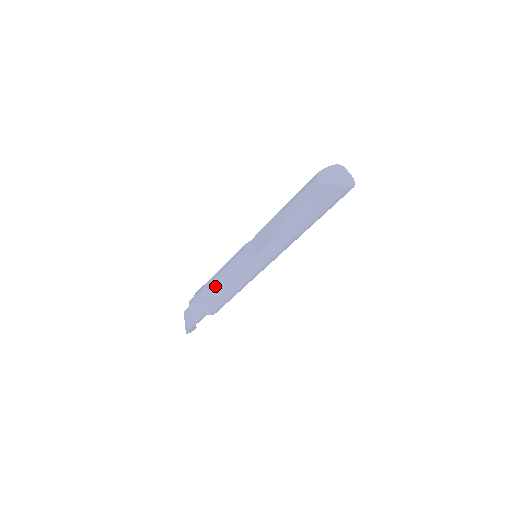
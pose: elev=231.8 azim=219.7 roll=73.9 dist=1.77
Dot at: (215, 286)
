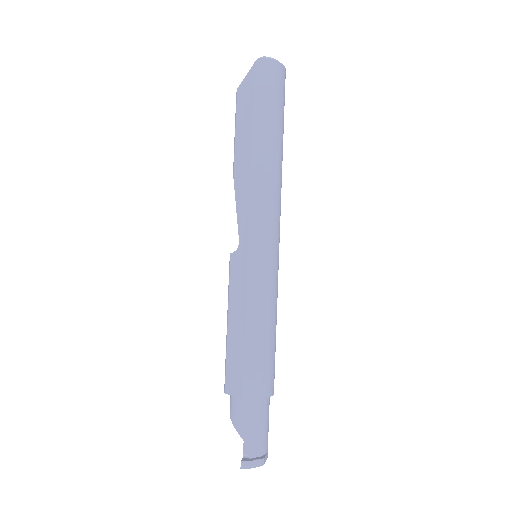
Dot at: (226, 336)
